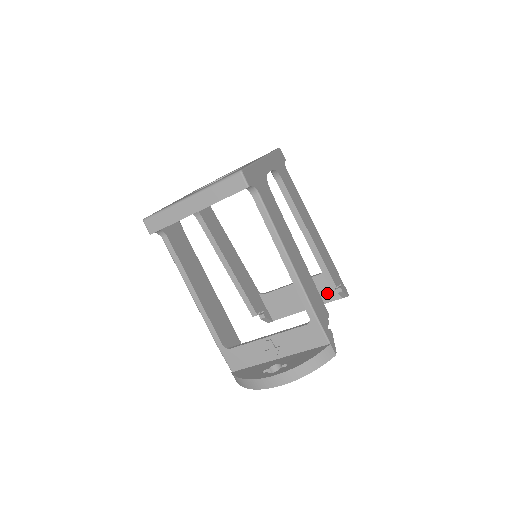
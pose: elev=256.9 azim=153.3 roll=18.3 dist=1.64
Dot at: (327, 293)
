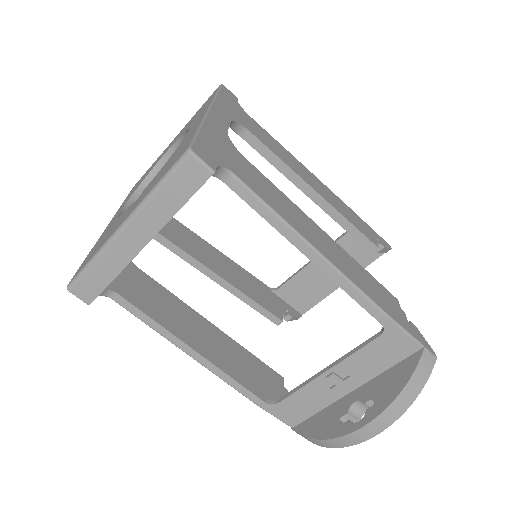
Dot at: (361, 255)
